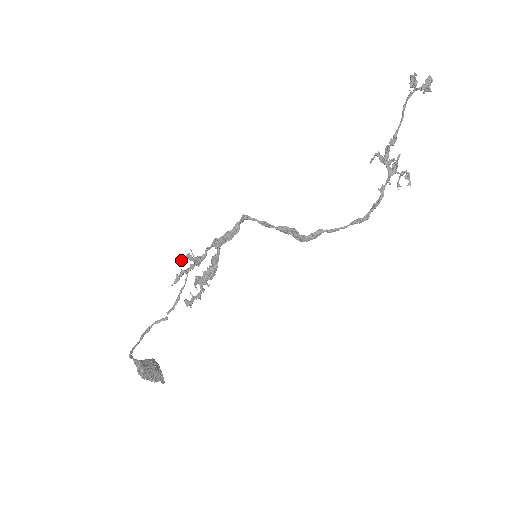
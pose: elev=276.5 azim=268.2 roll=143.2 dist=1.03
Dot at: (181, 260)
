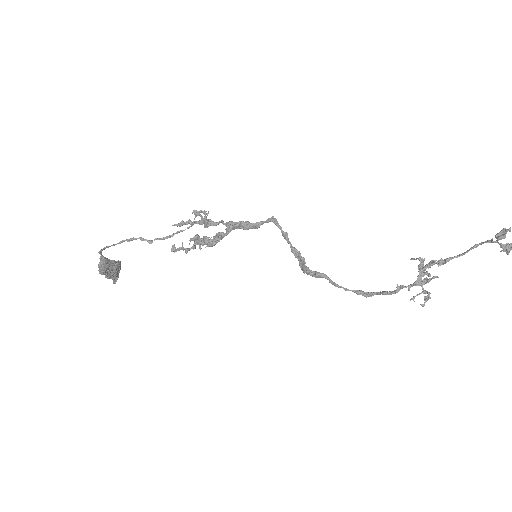
Dot at: (194, 213)
